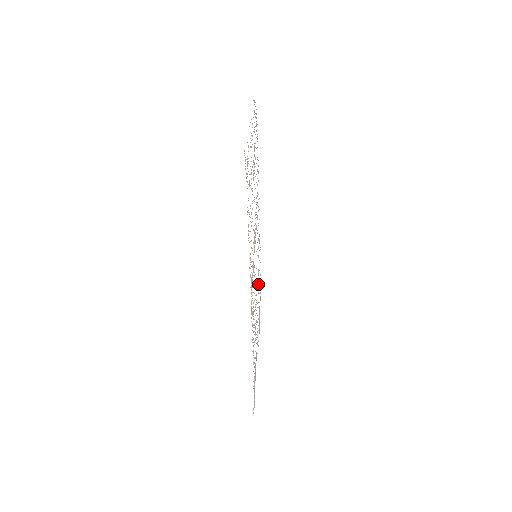
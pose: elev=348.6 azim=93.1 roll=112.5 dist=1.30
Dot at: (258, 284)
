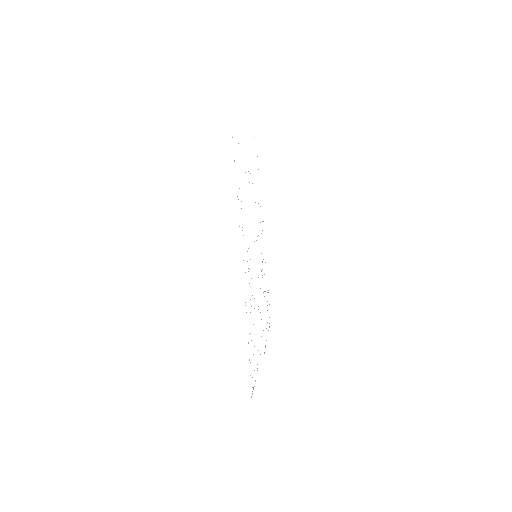
Dot at: occluded
